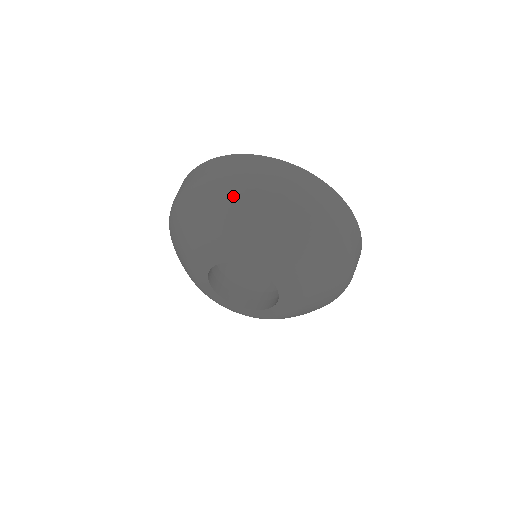
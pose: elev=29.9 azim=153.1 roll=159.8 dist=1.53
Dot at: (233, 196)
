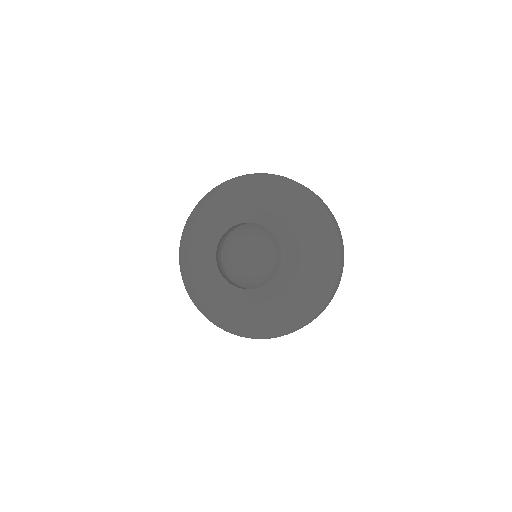
Dot at: (310, 201)
